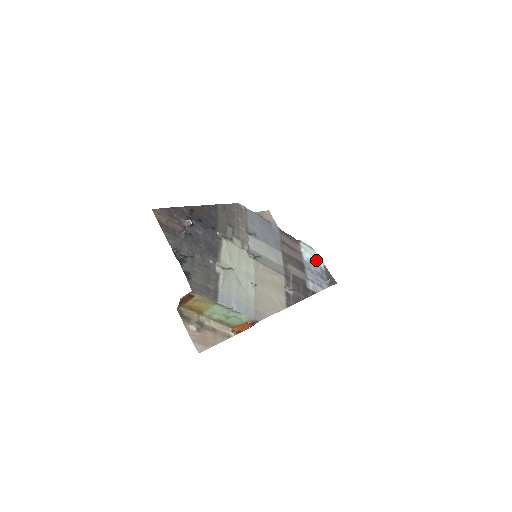
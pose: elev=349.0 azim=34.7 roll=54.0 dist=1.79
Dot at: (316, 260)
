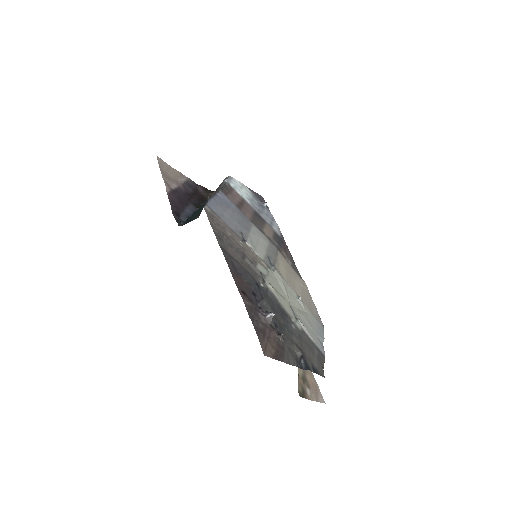
Dot at: (245, 190)
